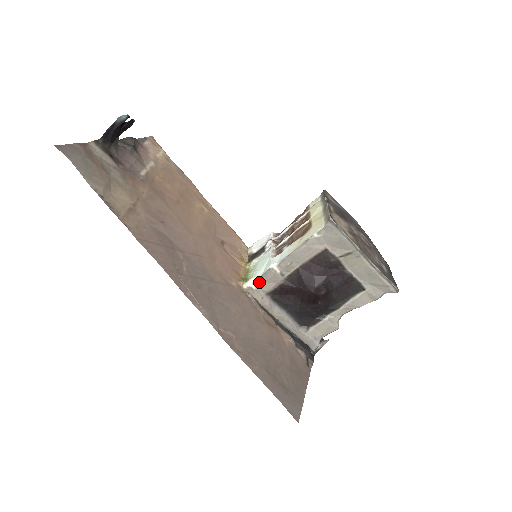
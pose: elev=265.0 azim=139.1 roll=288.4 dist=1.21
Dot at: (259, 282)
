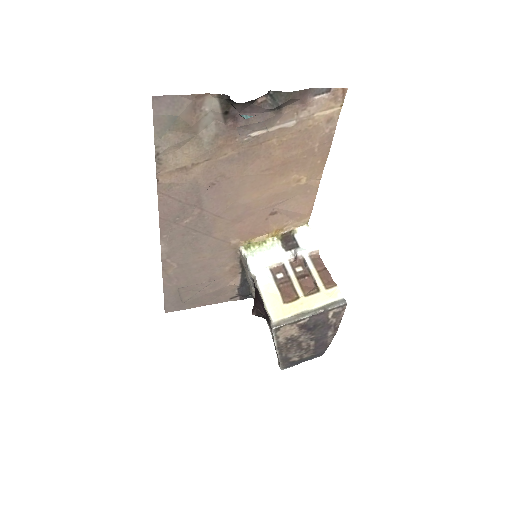
Dot at: (247, 260)
